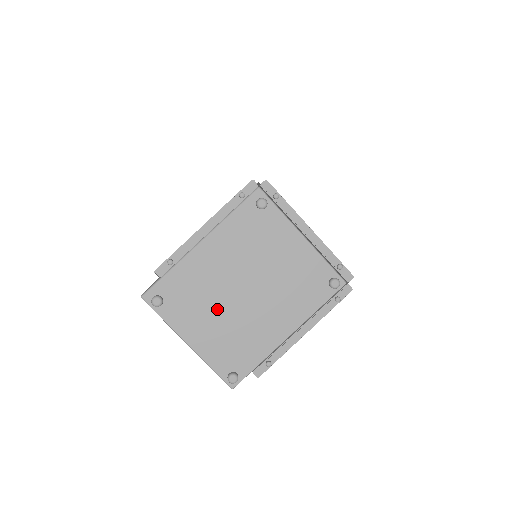
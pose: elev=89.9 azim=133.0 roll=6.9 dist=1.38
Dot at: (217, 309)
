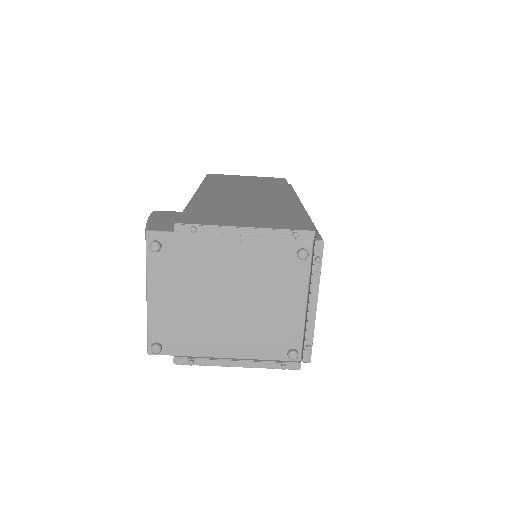
Dot at: (193, 293)
